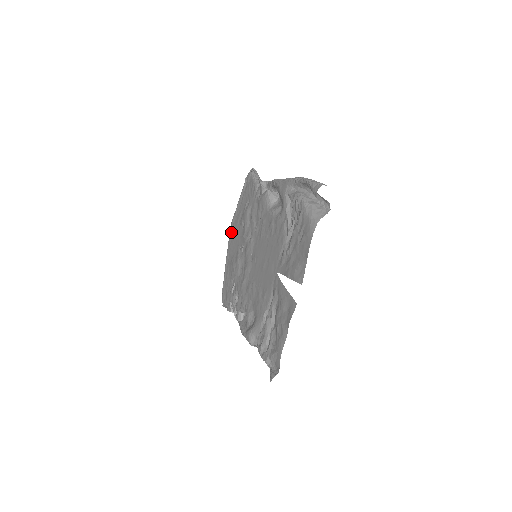
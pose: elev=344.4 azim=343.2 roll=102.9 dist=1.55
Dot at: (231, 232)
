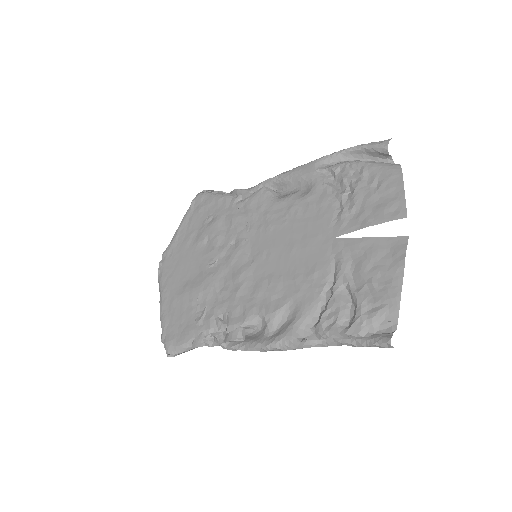
Dot at: (167, 264)
